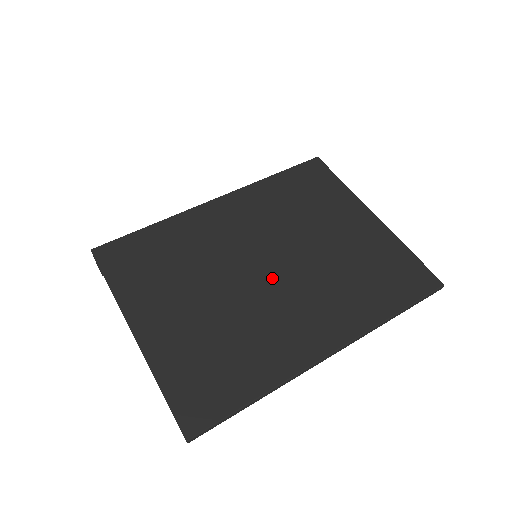
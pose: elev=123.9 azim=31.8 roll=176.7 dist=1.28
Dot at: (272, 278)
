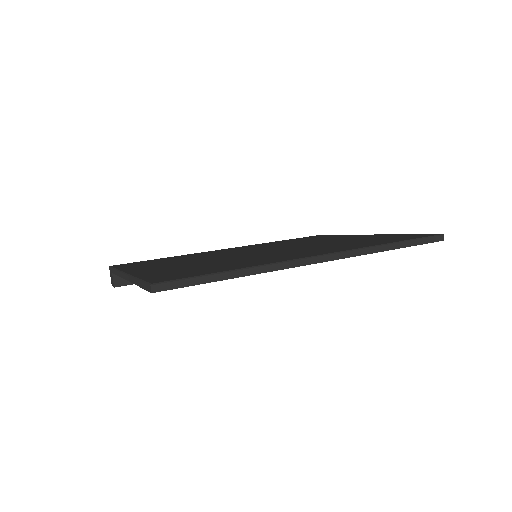
Dot at: (267, 252)
